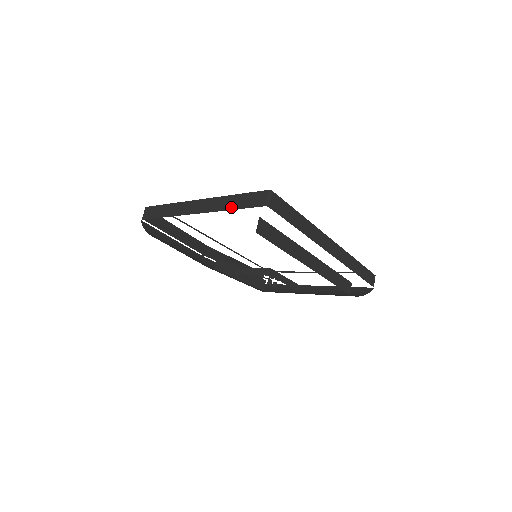
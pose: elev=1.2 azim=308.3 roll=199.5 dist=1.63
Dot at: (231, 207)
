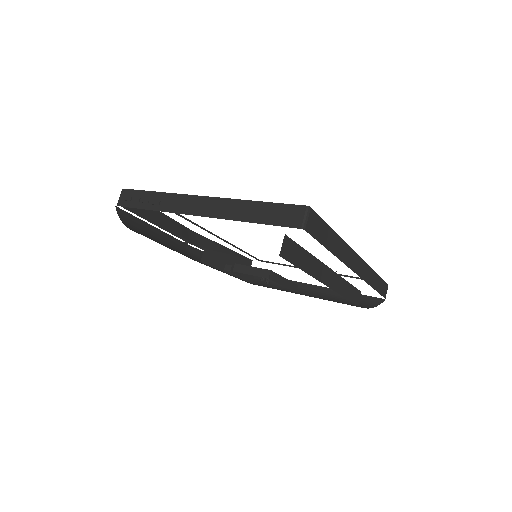
Dot at: (249, 218)
